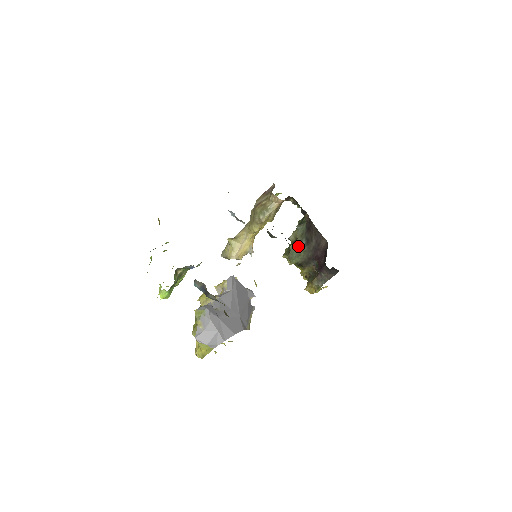
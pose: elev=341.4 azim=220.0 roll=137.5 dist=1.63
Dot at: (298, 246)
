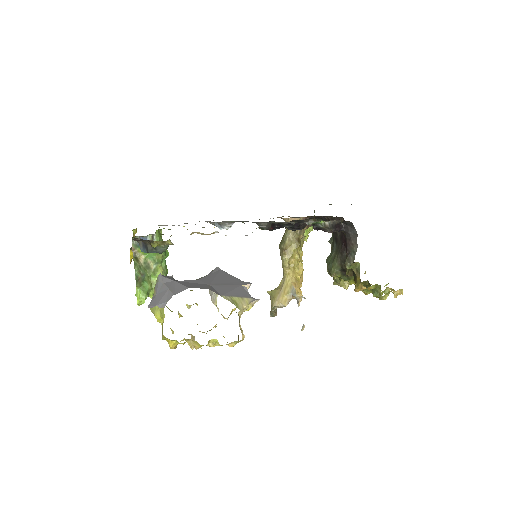
Dot at: (332, 253)
